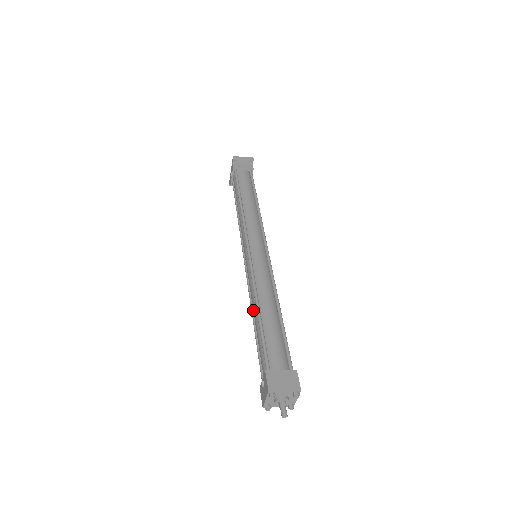
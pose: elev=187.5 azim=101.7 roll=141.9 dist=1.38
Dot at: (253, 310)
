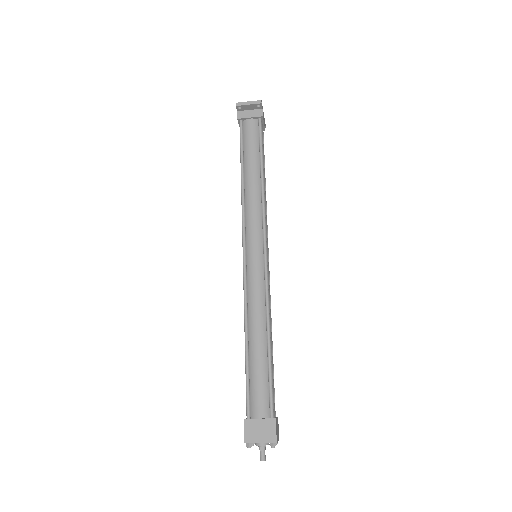
Dot at: occluded
